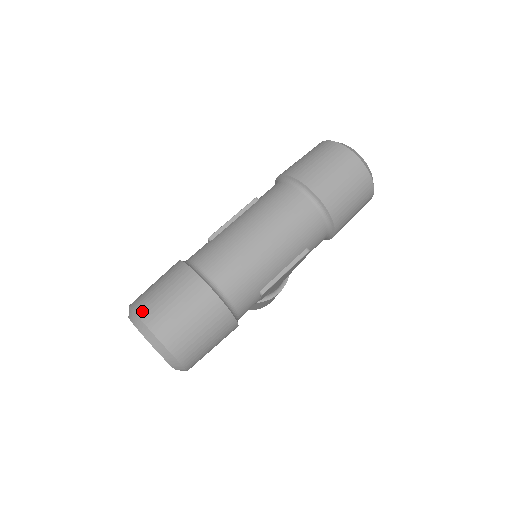
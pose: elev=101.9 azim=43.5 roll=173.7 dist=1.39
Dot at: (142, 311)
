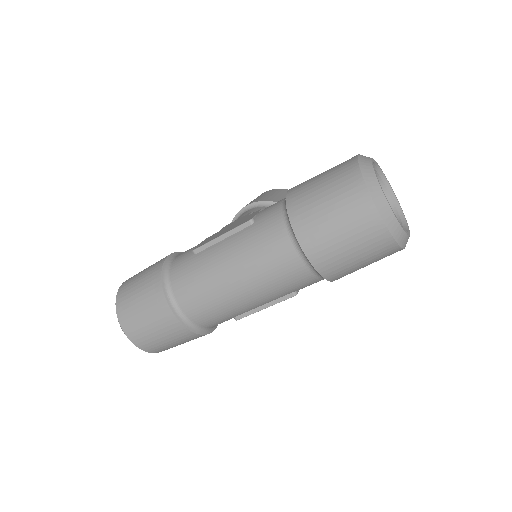
Dot at: (120, 311)
